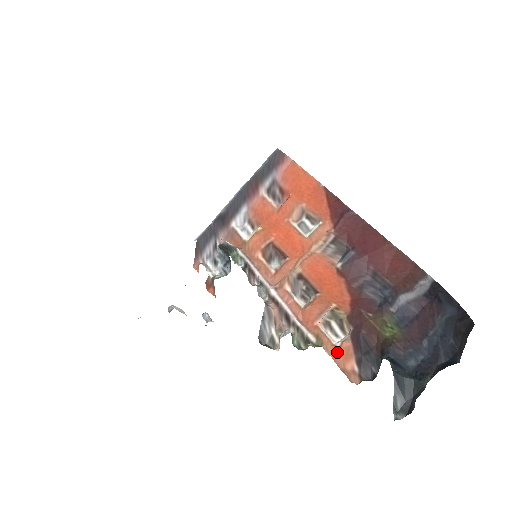
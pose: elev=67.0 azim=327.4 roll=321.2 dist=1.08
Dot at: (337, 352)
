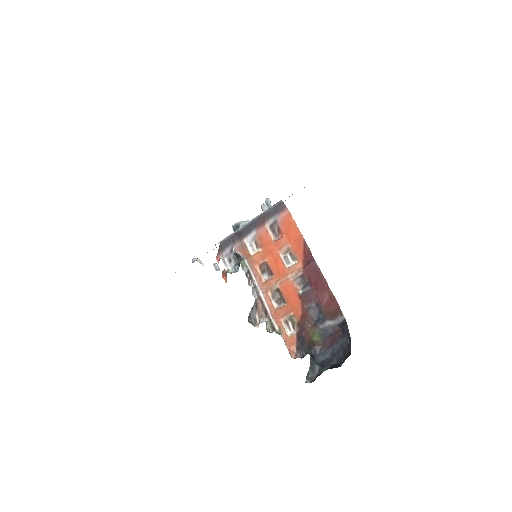
Dot at: (288, 339)
